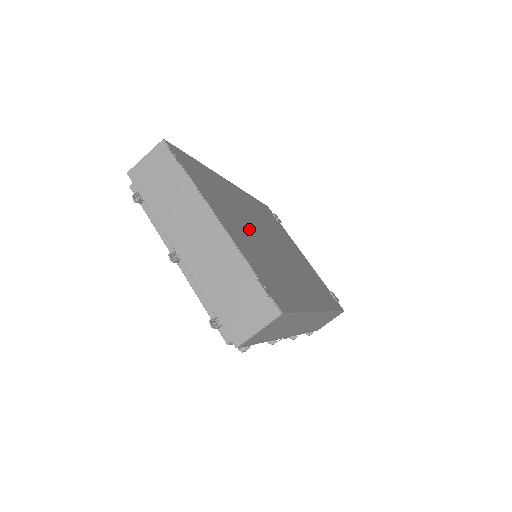
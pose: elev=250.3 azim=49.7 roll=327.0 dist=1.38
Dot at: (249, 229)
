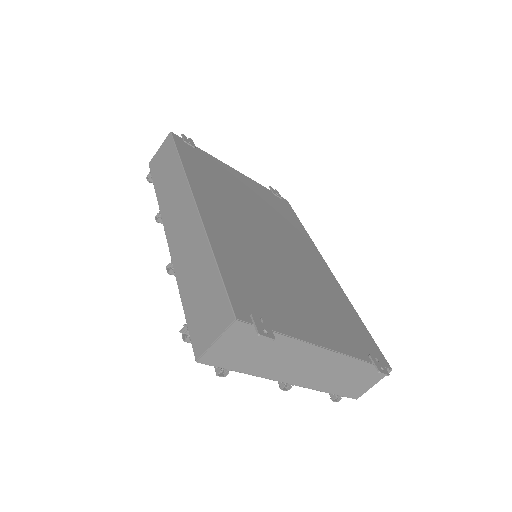
Dot at: (287, 279)
